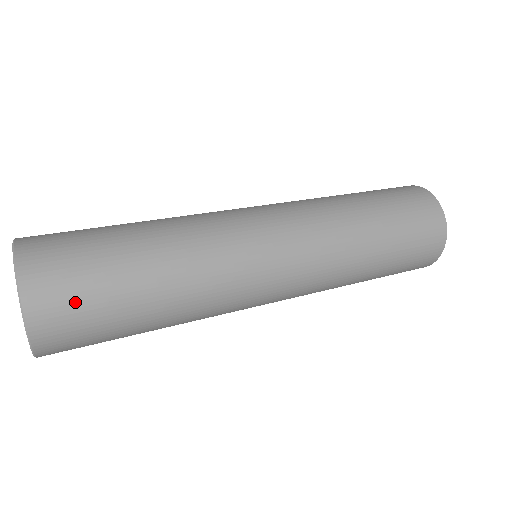
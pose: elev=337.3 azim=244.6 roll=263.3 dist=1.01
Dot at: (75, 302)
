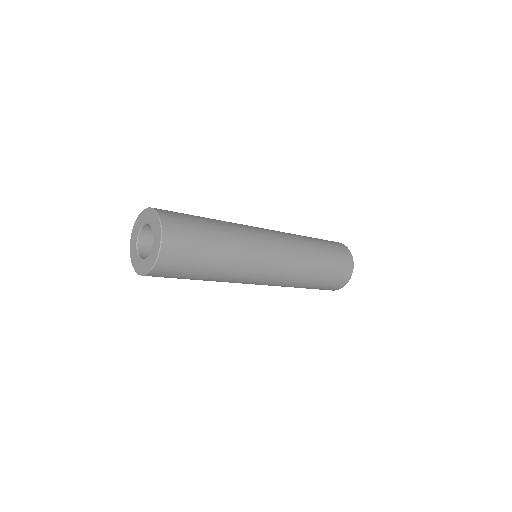
Dot at: (184, 234)
